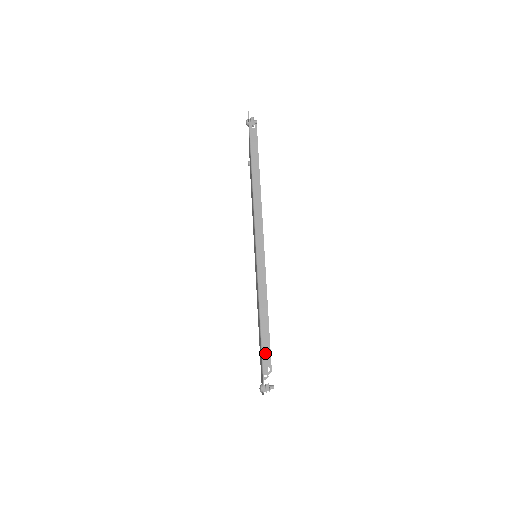
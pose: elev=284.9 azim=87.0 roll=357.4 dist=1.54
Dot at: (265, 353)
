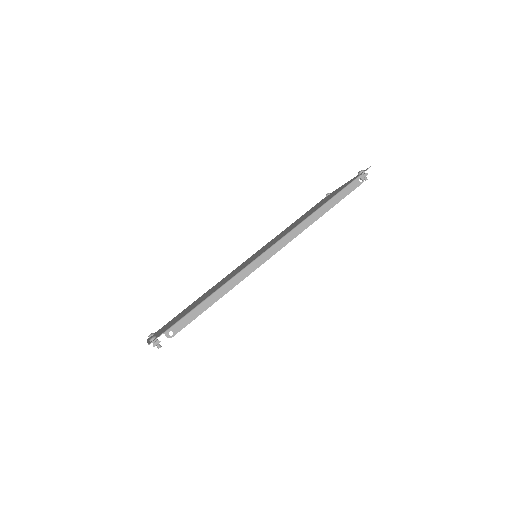
Dot at: (183, 322)
